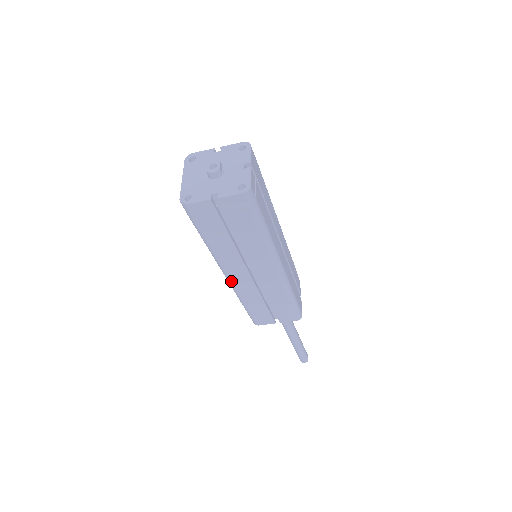
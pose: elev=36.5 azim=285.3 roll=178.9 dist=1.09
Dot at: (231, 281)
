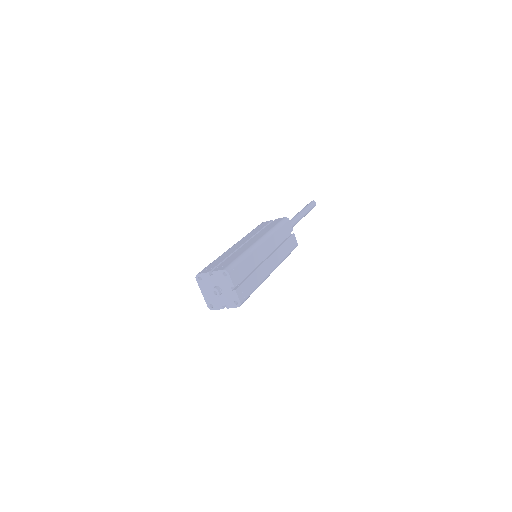
Dot at: occluded
